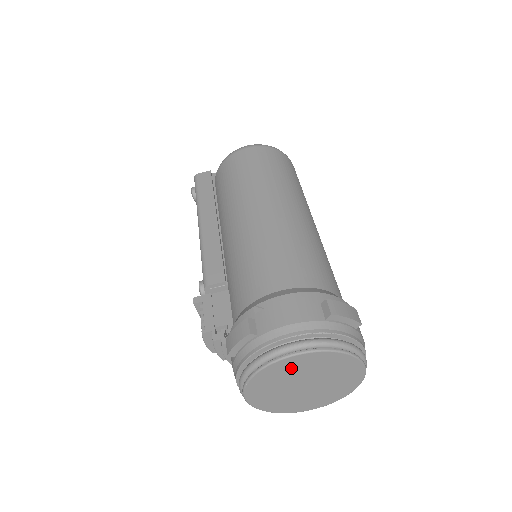
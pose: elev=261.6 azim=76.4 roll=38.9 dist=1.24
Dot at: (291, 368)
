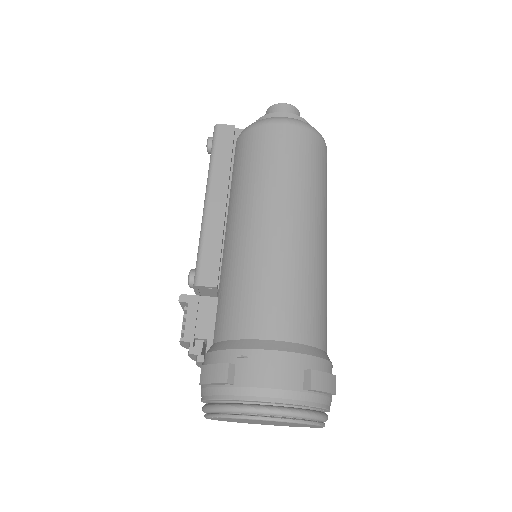
Dot at: occluded
